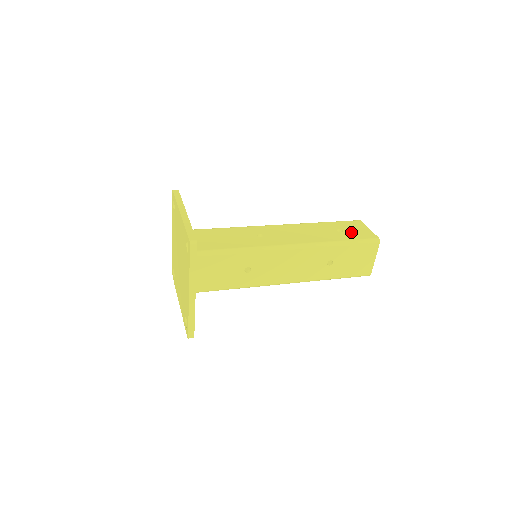
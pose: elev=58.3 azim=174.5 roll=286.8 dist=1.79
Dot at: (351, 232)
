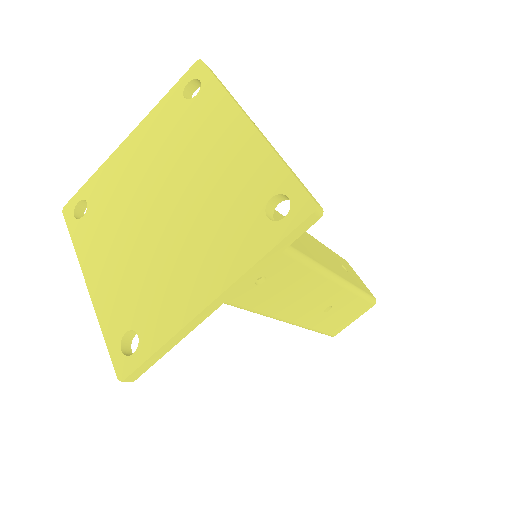
Dot at: (354, 276)
